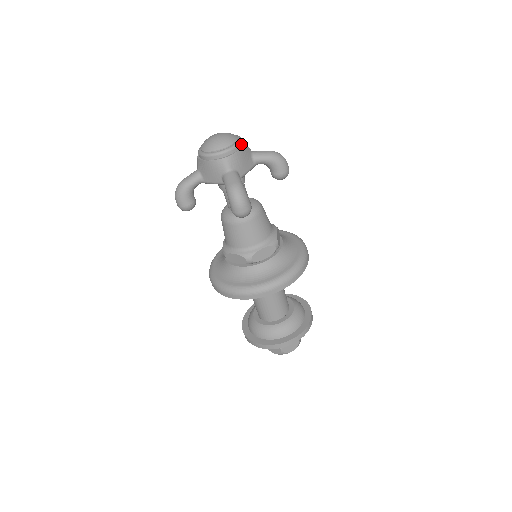
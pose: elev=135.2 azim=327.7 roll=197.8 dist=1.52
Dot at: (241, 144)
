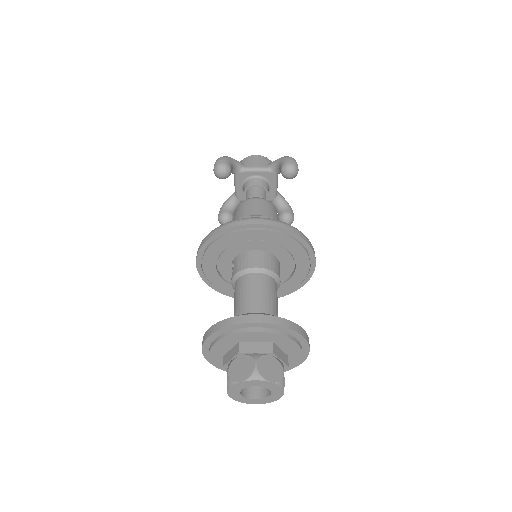
Dot at: (262, 157)
